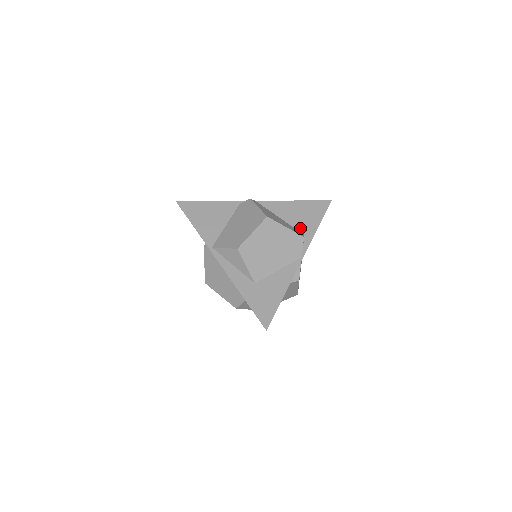
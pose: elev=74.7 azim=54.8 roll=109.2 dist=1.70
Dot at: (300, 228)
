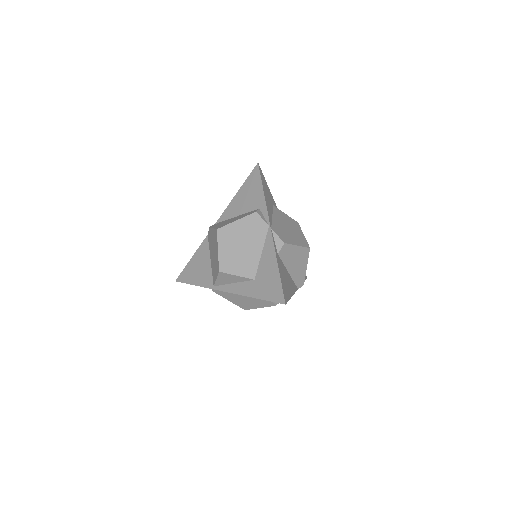
Dot at: (253, 207)
